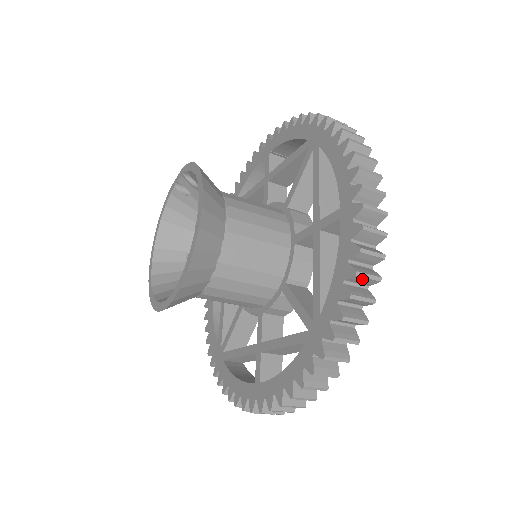
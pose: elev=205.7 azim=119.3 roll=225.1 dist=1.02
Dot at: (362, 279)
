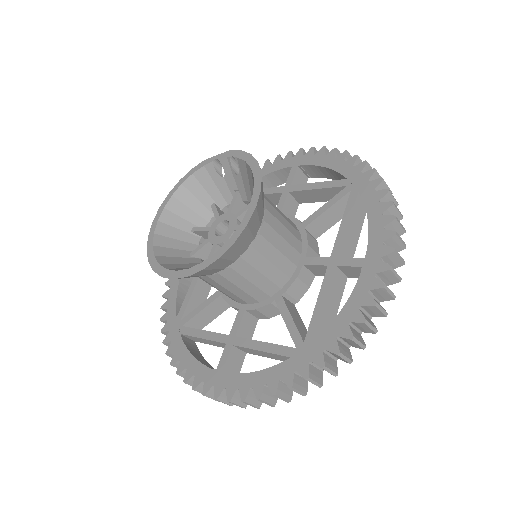
Dot at: (365, 327)
